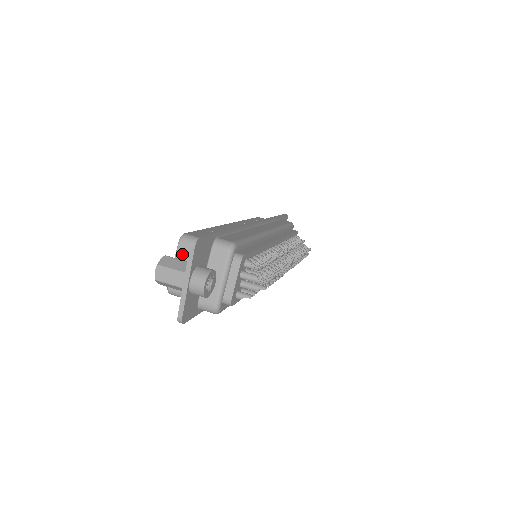
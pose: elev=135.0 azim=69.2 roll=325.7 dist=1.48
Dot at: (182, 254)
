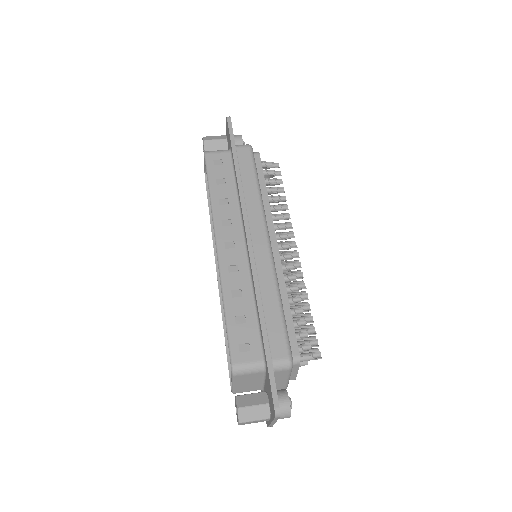
Dot at: (240, 380)
